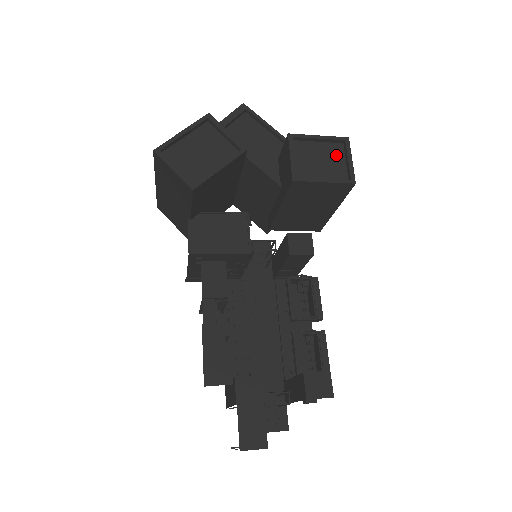
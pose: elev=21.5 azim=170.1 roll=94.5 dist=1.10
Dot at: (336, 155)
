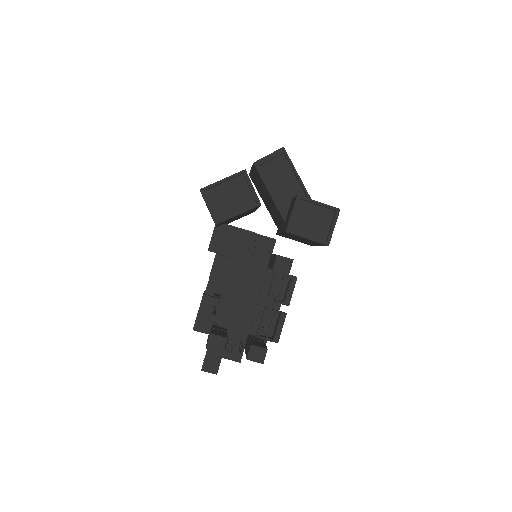
Dot at: (326, 219)
